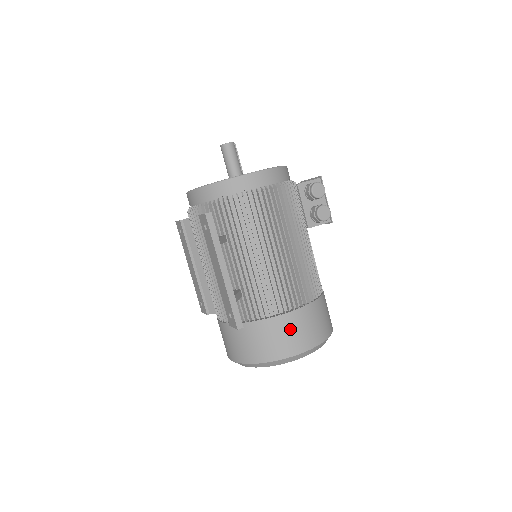
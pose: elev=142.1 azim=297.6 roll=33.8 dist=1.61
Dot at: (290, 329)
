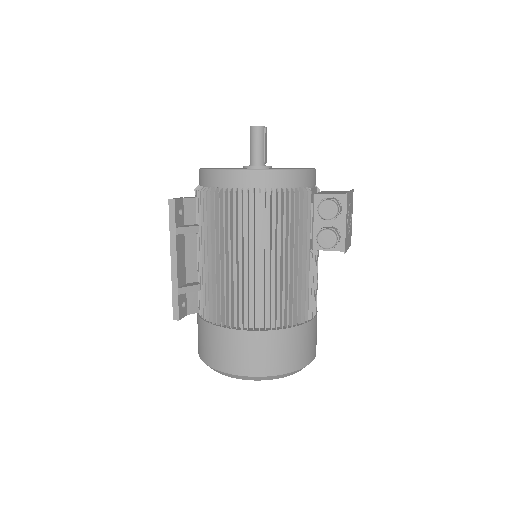
Dot at: (226, 345)
